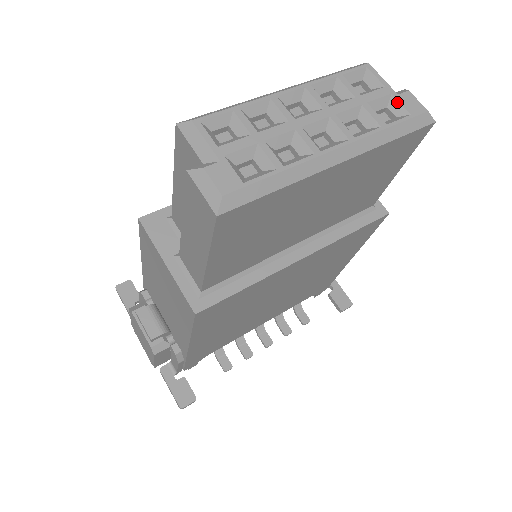
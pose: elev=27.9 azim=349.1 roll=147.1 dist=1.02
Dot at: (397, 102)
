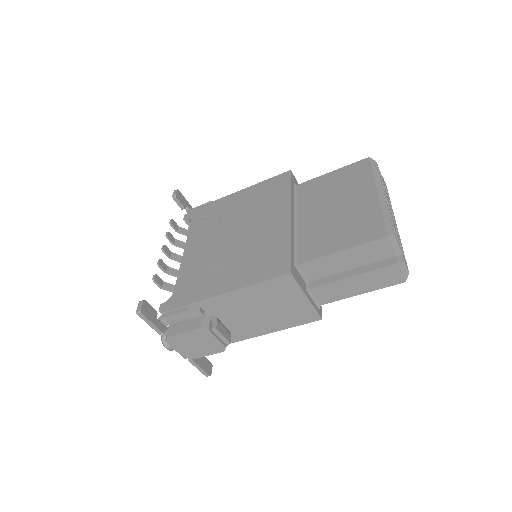
Dot at: (385, 185)
